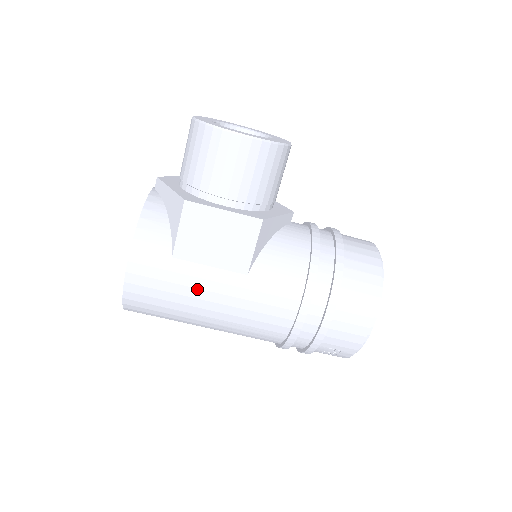
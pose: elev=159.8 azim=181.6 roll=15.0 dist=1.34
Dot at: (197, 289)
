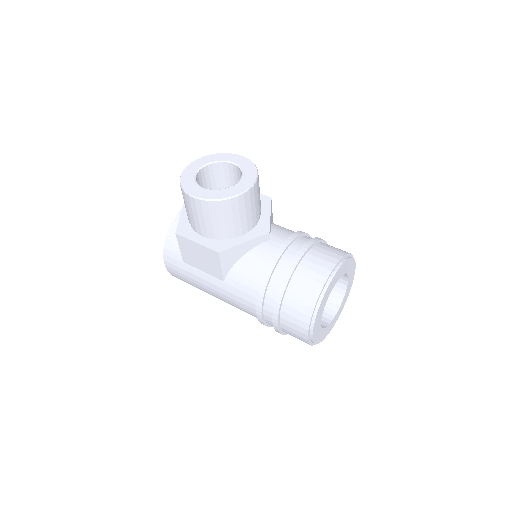
Dot at: (200, 283)
